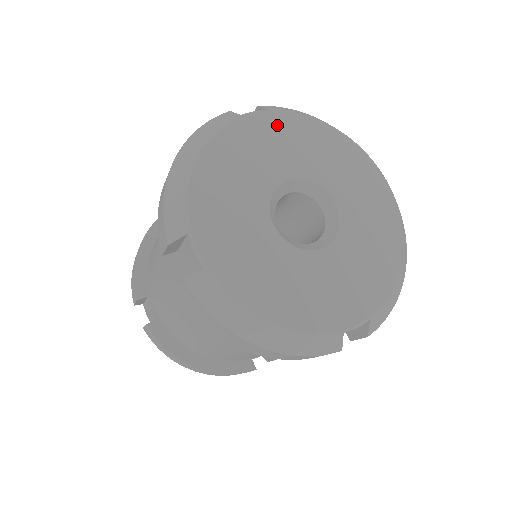
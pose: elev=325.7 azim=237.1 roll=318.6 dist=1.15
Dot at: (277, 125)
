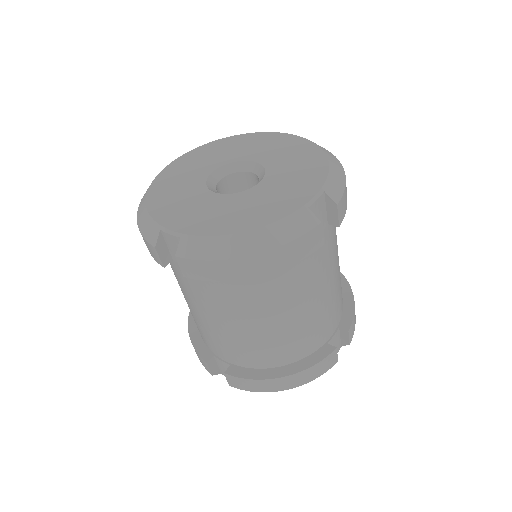
Dot at: (190, 158)
